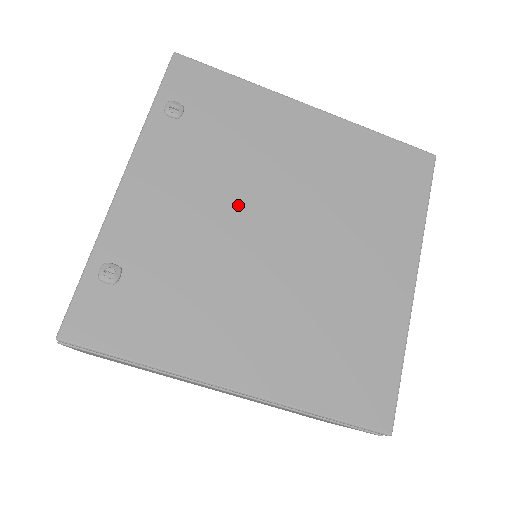
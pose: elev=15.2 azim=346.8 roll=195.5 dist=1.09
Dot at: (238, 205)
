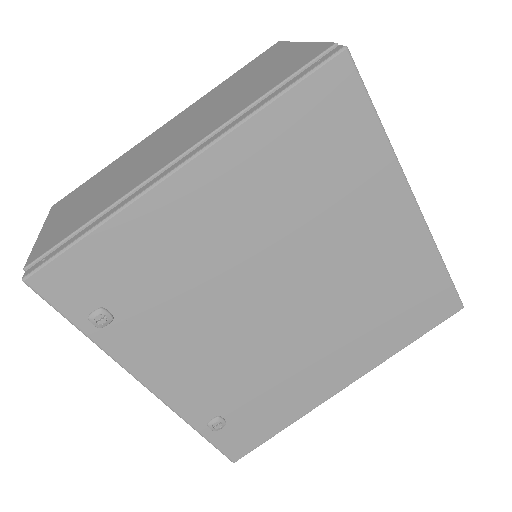
Dot at: (233, 314)
